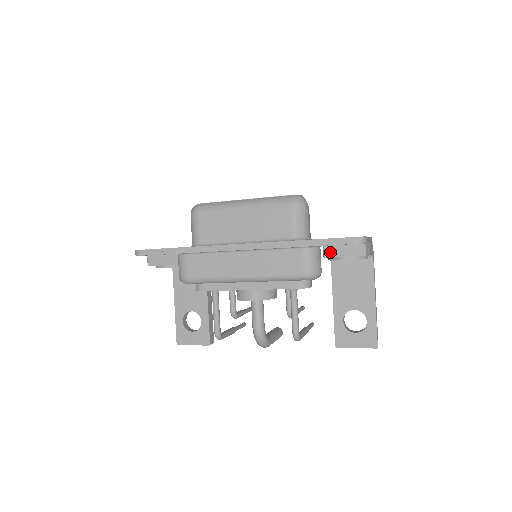
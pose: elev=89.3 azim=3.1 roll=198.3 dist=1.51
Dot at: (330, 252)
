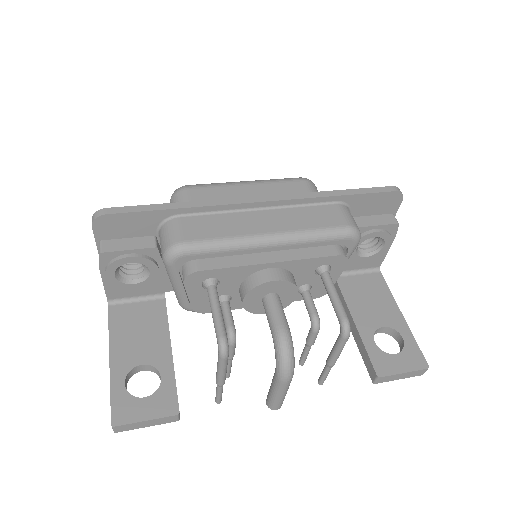
Dot at: (360, 222)
